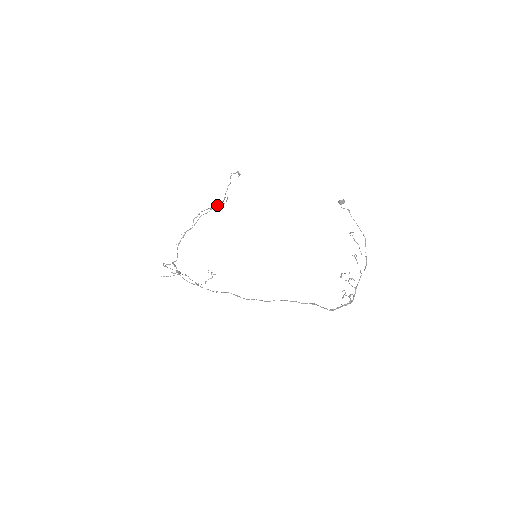
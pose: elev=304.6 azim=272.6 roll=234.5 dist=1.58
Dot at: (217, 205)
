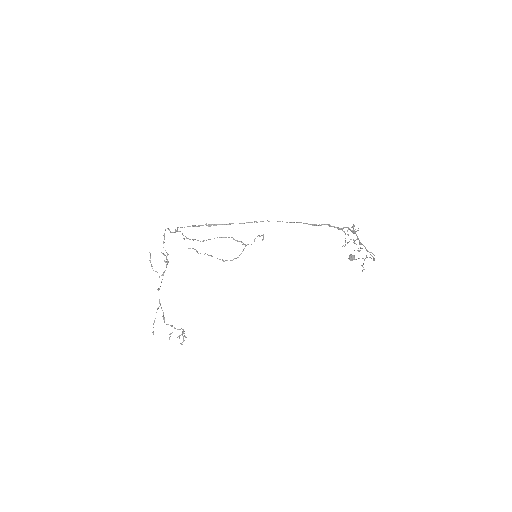
Dot at: (235, 240)
